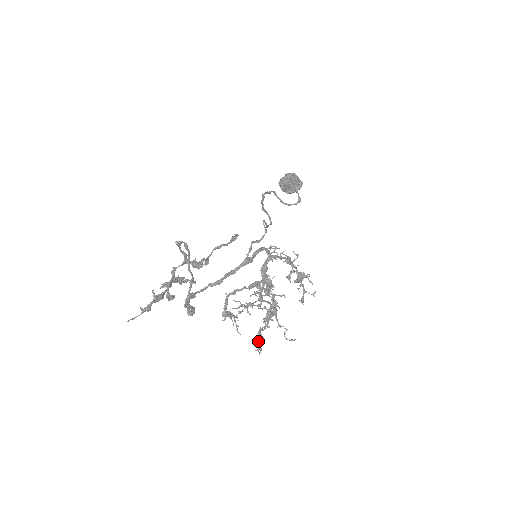
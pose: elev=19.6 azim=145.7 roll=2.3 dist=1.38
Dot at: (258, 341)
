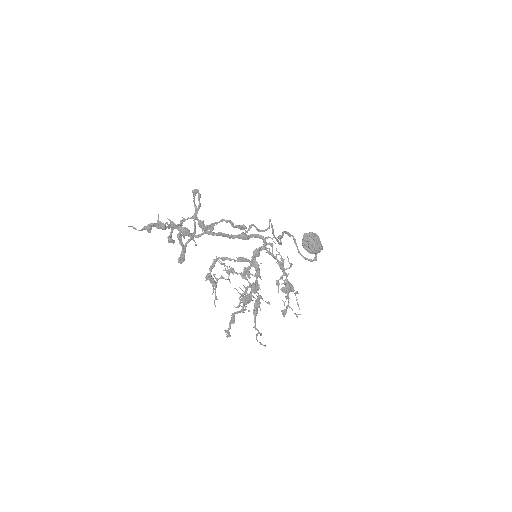
Dot at: (229, 323)
